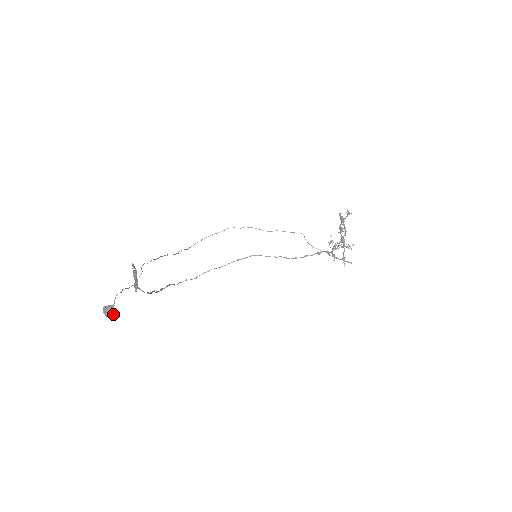
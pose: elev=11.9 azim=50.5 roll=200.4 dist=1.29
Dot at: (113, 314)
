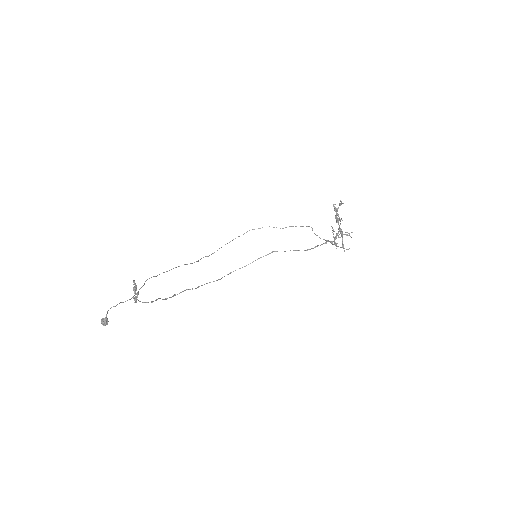
Dot at: (107, 324)
